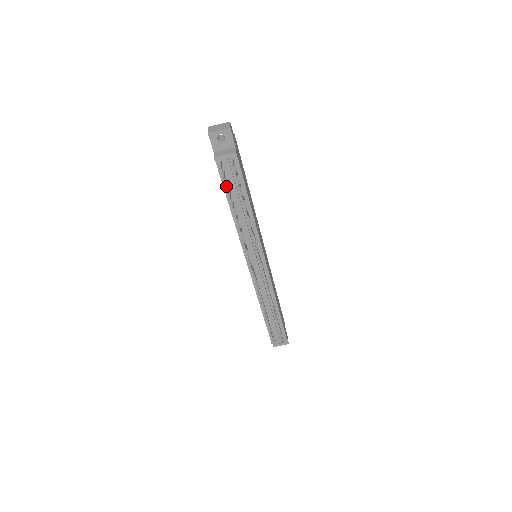
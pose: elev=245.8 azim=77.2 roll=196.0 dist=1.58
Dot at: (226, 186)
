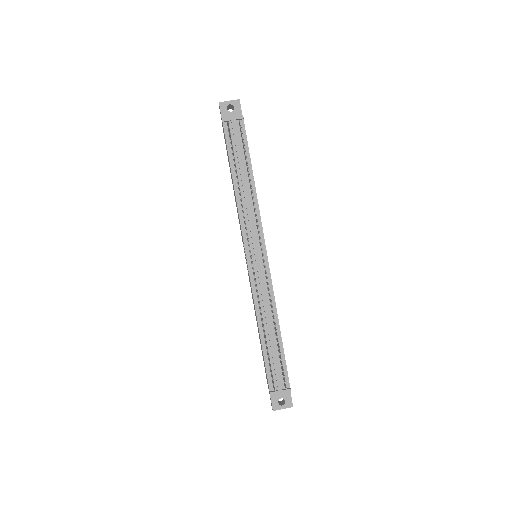
Dot at: occluded
